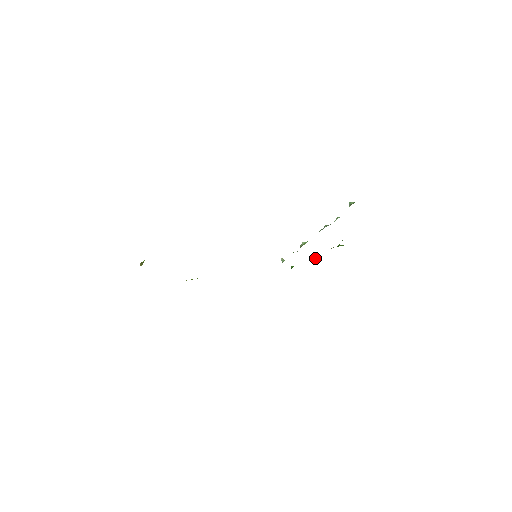
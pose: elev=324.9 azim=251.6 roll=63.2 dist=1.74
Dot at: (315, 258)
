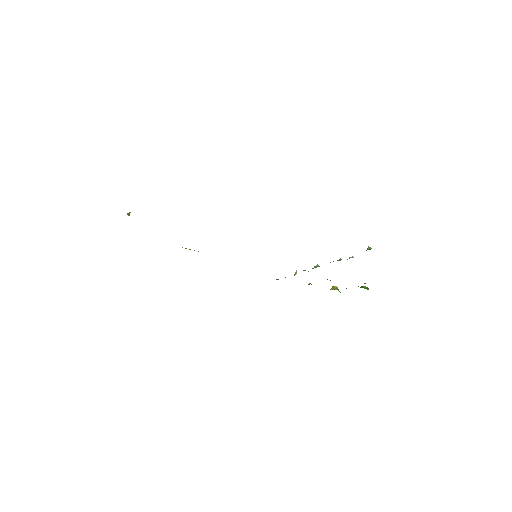
Dot at: (336, 287)
